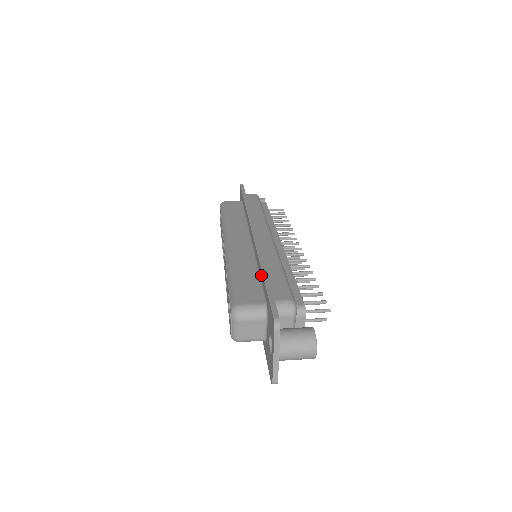
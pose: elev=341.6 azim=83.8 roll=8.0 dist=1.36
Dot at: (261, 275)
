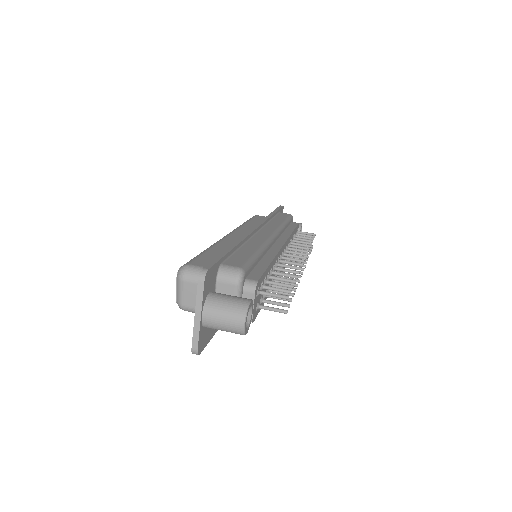
Dot at: occluded
